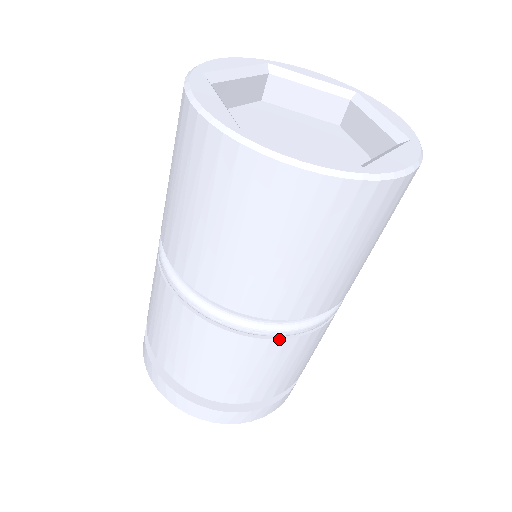
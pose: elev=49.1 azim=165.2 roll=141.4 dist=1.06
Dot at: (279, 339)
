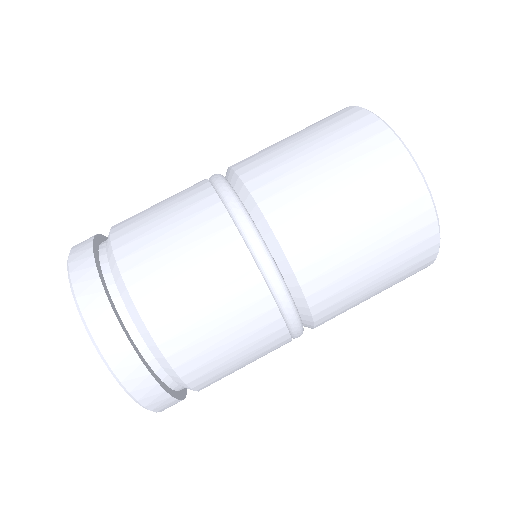
Dot at: (288, 329)
